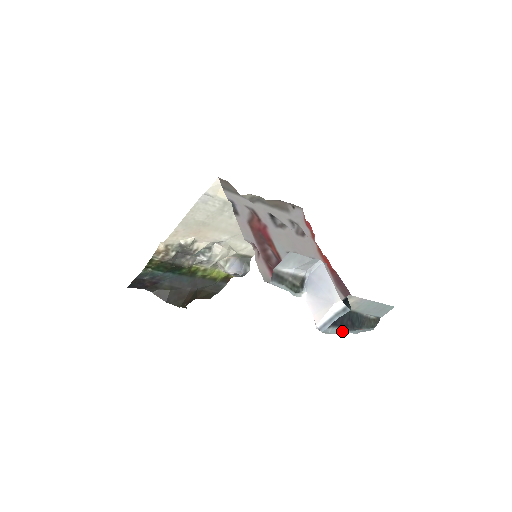
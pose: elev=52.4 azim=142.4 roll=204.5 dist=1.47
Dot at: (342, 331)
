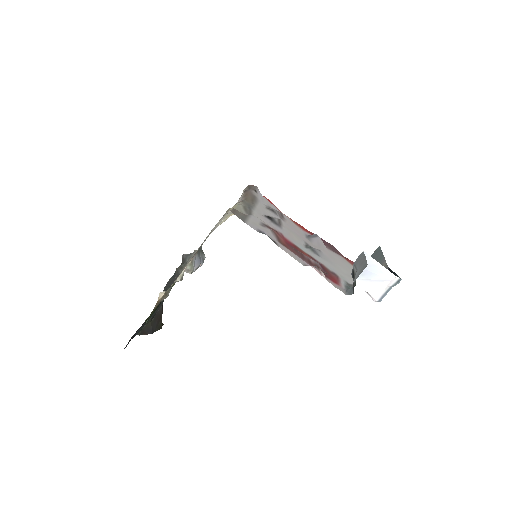
Dot at: occluded
